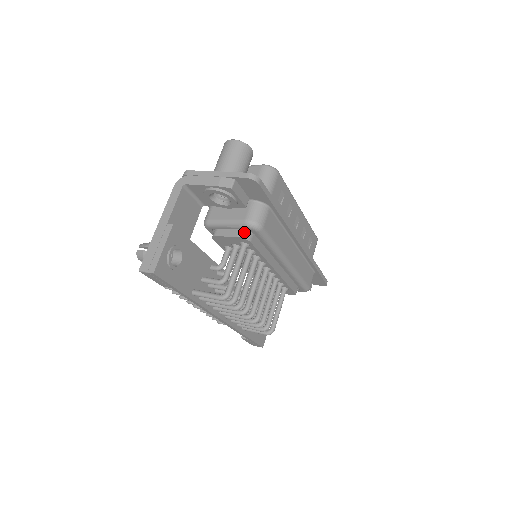
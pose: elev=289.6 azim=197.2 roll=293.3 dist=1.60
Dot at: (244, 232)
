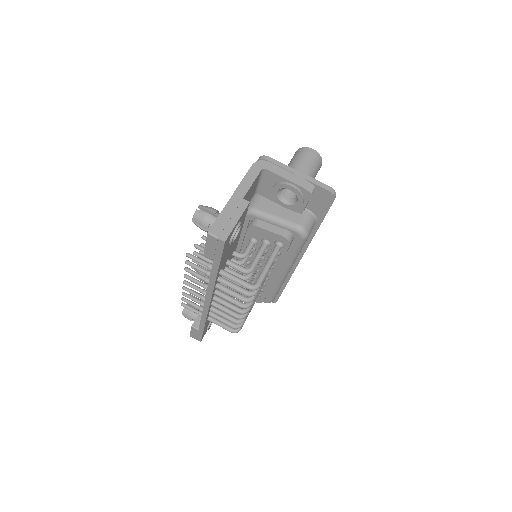
Dot at: (289, 234)
